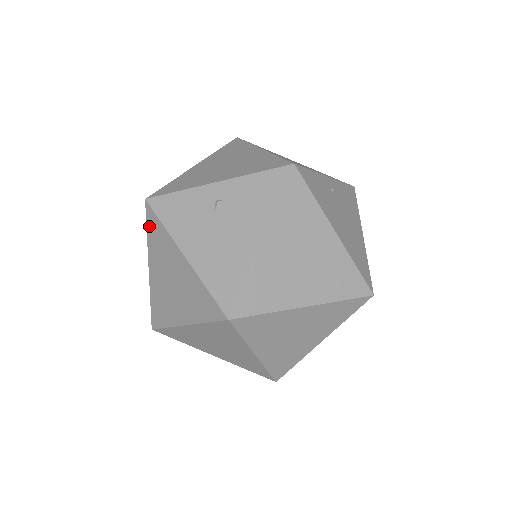
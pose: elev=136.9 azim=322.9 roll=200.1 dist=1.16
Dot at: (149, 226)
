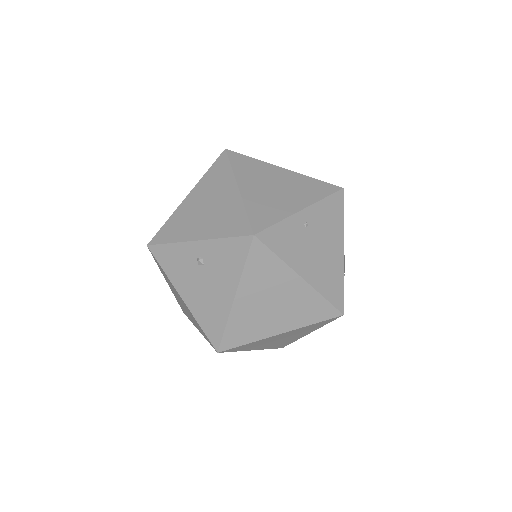
Dot at: (156, 262)
